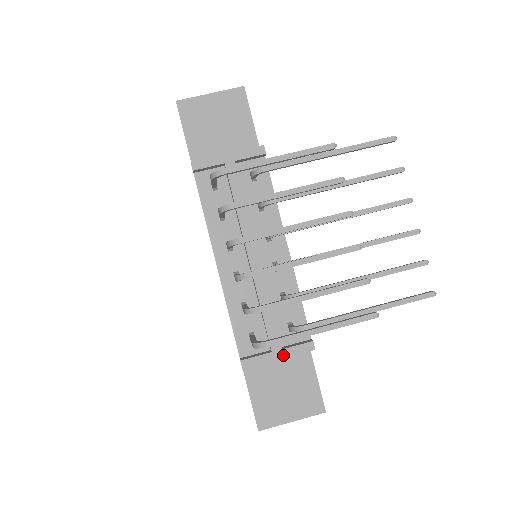
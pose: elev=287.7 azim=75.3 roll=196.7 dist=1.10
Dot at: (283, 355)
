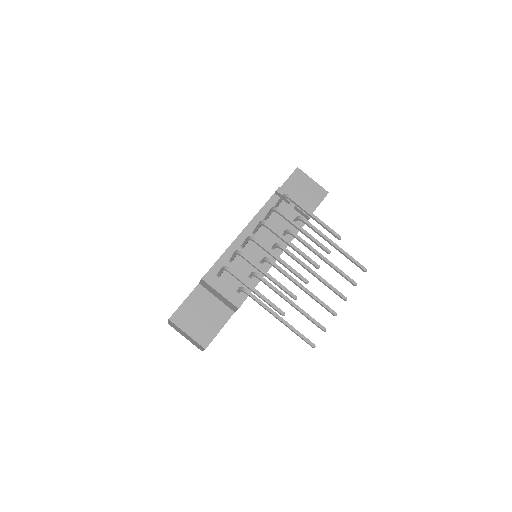
Dot at: (224, 294)
